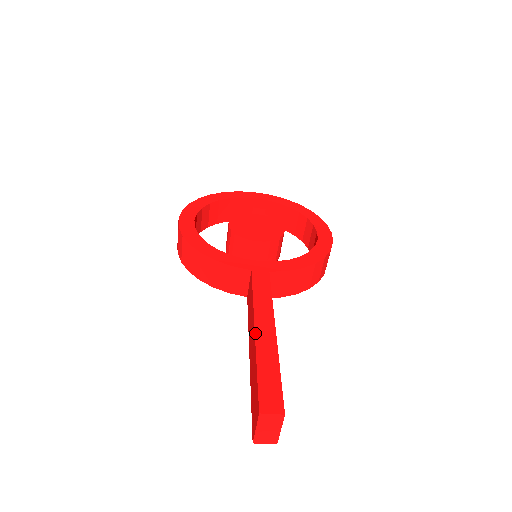
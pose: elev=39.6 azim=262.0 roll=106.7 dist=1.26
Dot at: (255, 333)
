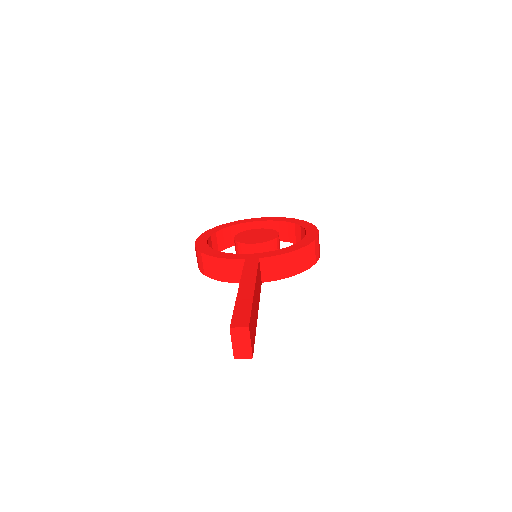
Dot at: (238, 290)
